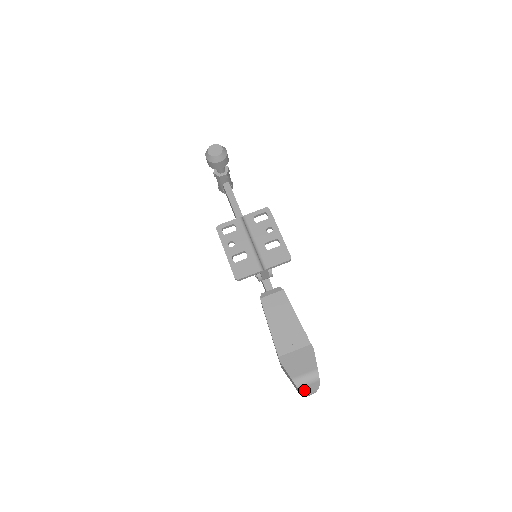
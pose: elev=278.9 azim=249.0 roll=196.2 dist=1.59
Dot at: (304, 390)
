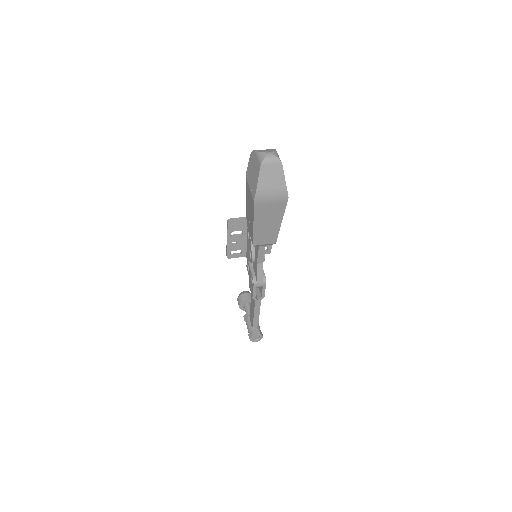
Dot at: (260, 151)
